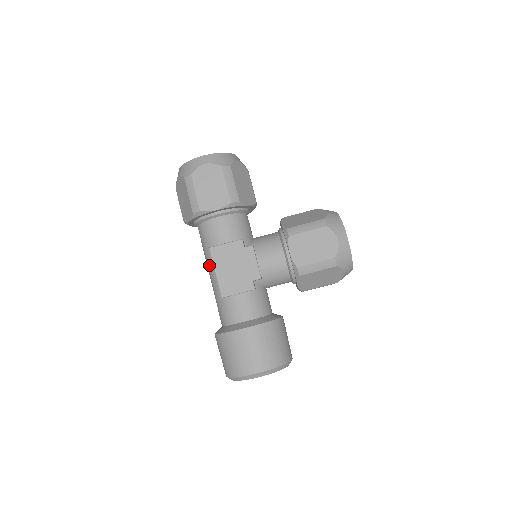
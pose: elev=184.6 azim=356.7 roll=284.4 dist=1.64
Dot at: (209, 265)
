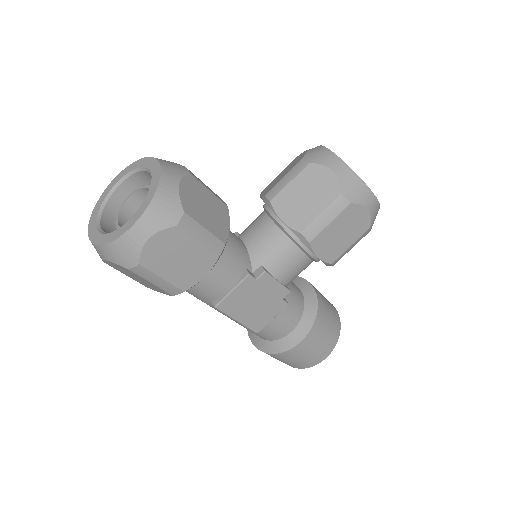
Dot at: occluded
